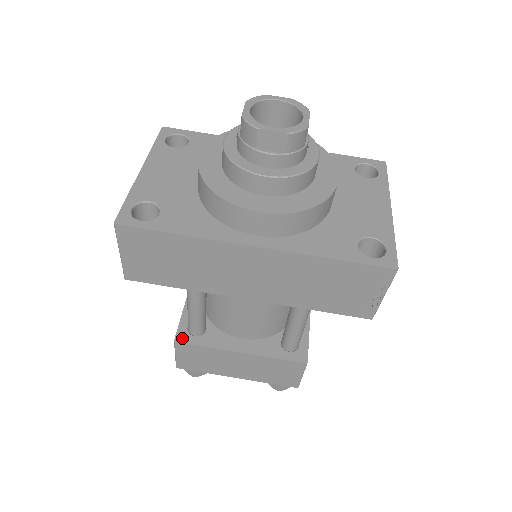
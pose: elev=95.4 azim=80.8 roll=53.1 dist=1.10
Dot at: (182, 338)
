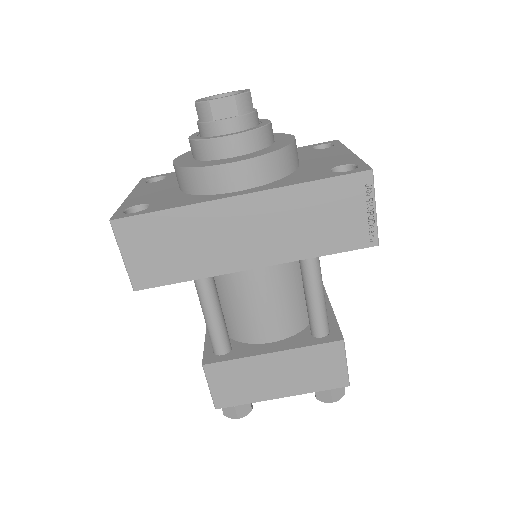
Dot at: (210, 360)
